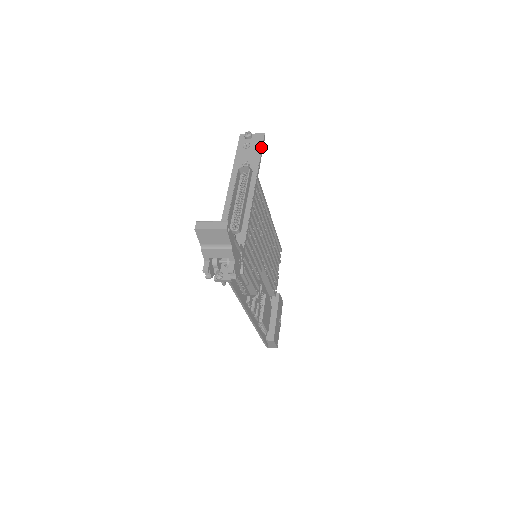
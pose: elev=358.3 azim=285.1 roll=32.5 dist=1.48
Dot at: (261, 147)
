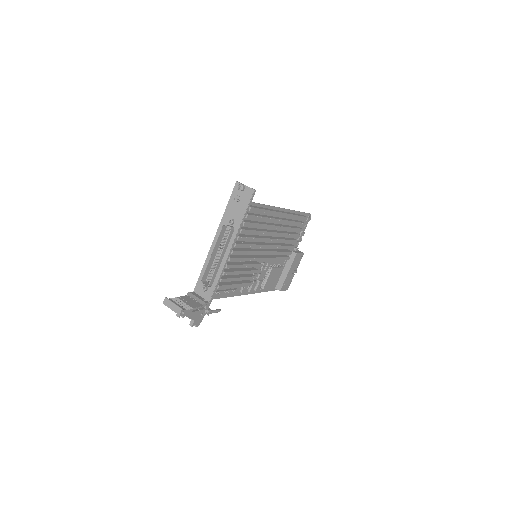
Dot at: (247, 207)
